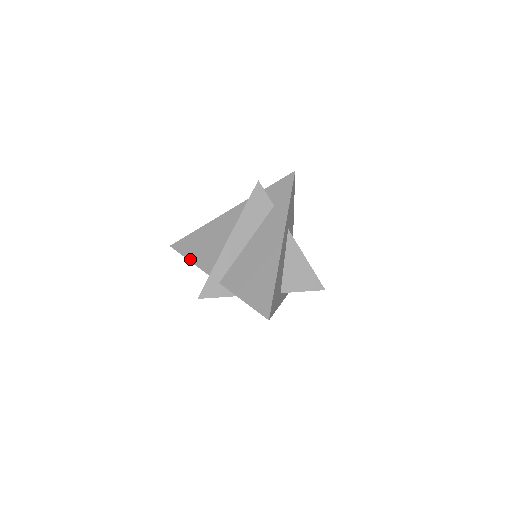
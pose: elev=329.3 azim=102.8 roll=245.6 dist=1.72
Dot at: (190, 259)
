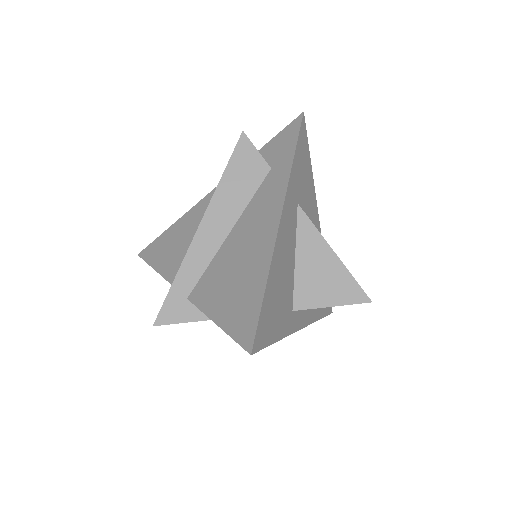
Dot at: (157, 268)
